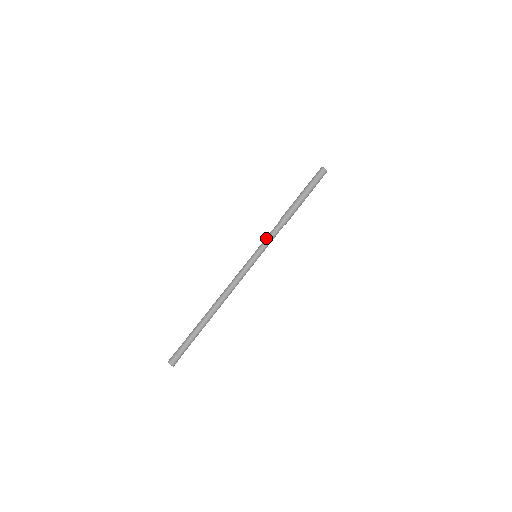
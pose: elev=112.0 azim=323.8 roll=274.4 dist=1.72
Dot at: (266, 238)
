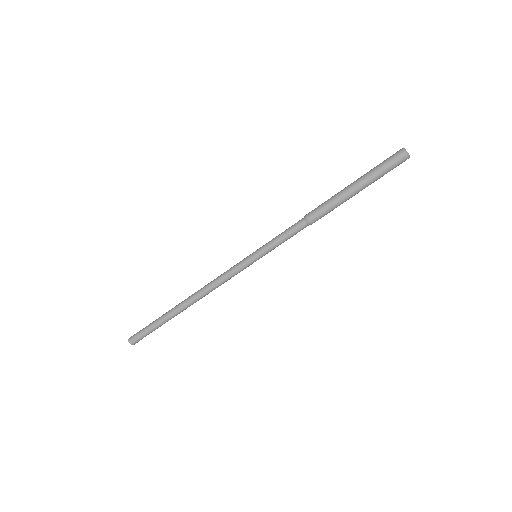
Dot at: (280, 244)
